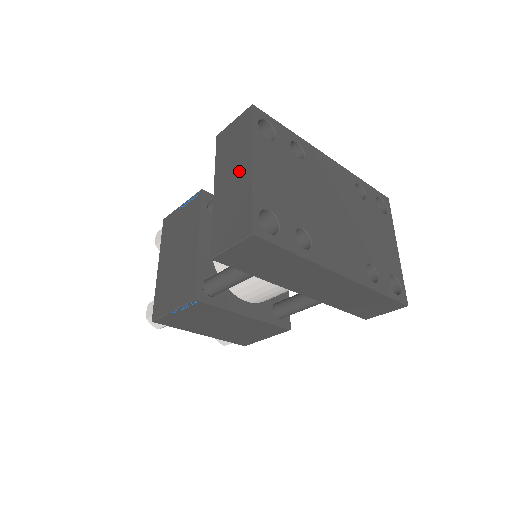
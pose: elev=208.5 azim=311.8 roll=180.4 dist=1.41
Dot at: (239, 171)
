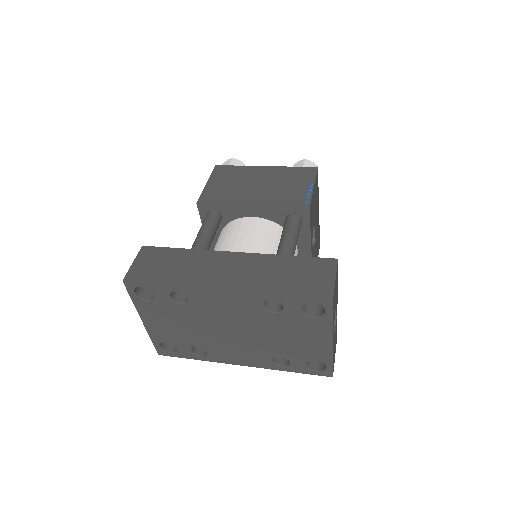
Dot at: occluded
